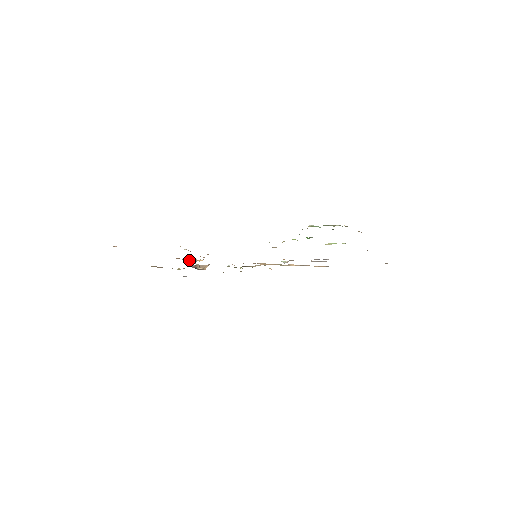
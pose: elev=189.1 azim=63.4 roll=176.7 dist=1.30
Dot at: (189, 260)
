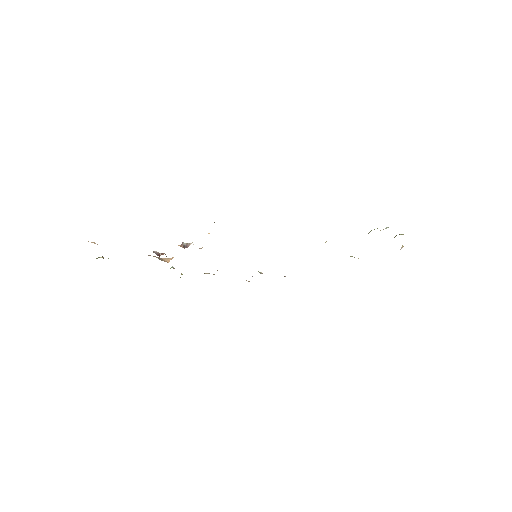
Dot at: occluded
